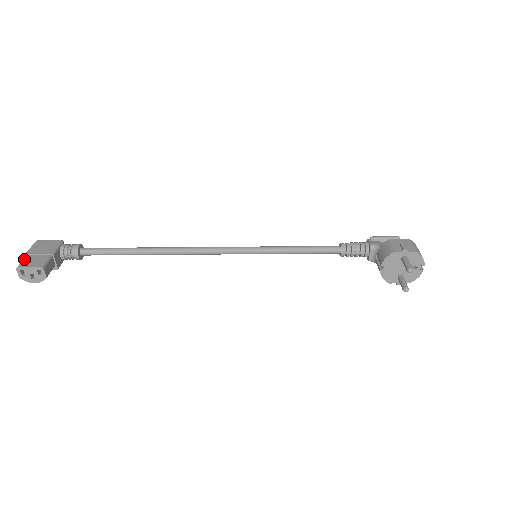
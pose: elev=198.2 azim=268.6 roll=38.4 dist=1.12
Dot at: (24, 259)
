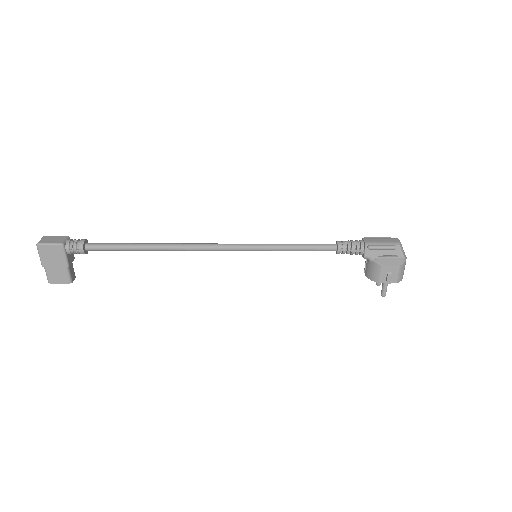
Dot at: (47, 273)
